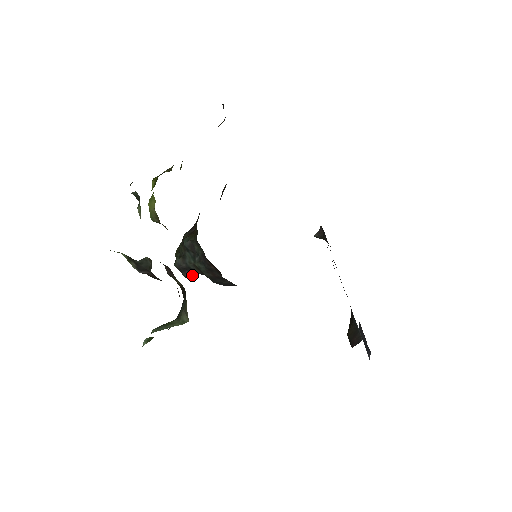
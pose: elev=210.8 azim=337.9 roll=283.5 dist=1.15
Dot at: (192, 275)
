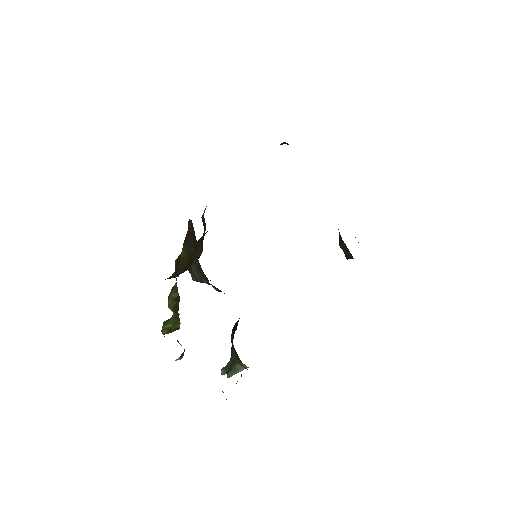
Dot at: (210, 280)
